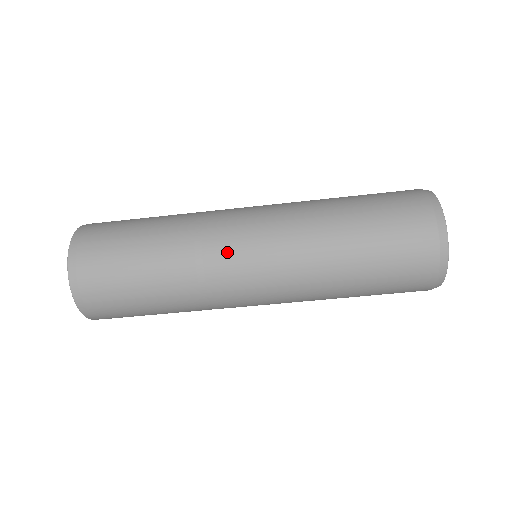
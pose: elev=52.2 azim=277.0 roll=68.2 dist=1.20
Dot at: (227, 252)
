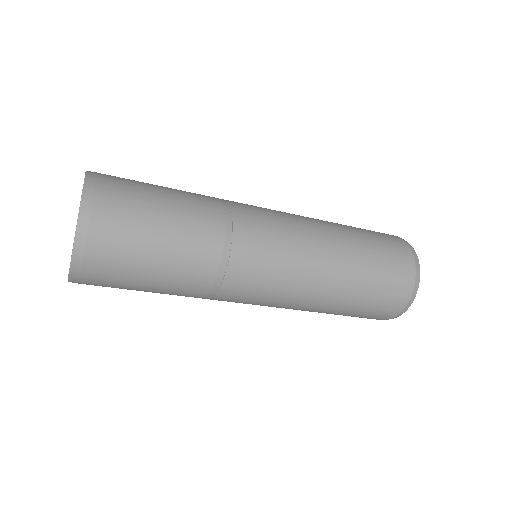
Dot at: (248, 278)
